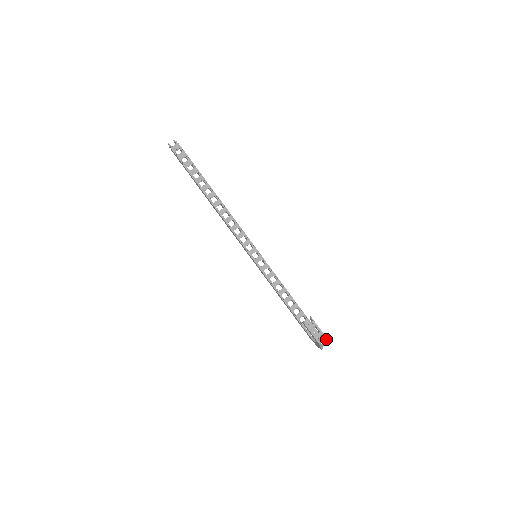
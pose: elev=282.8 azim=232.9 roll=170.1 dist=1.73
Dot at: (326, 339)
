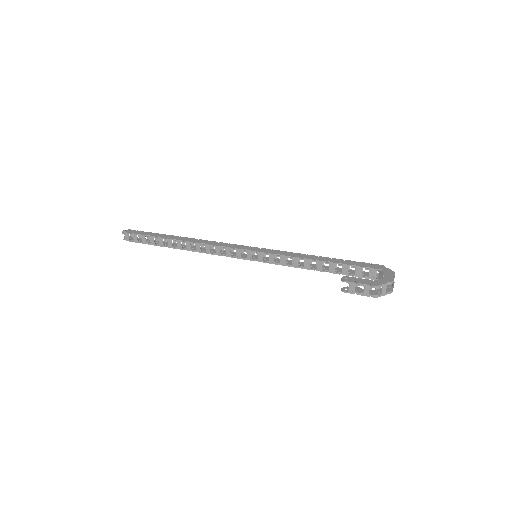
Dot at: (379, 286)
